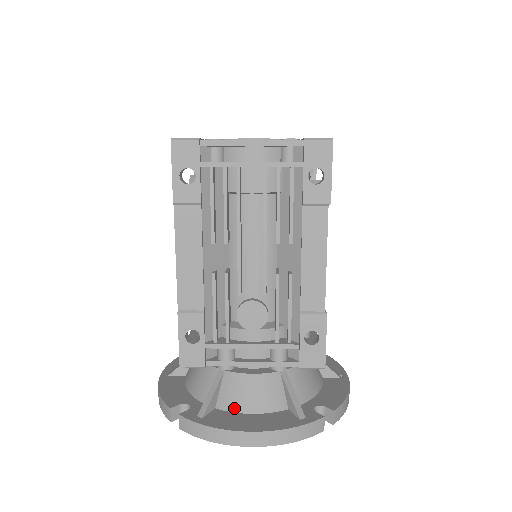
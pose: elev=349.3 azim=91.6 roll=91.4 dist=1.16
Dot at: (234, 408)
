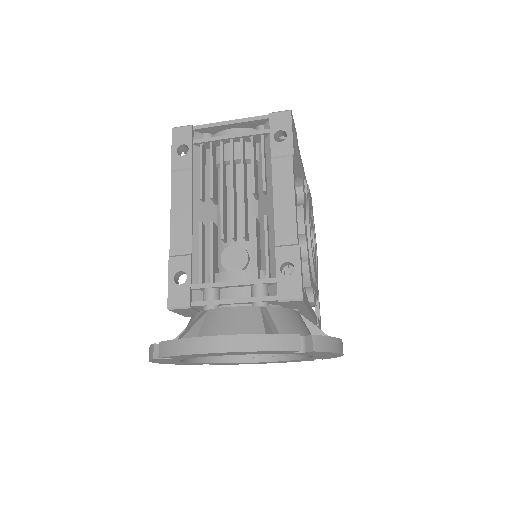
Dot at: occluded
